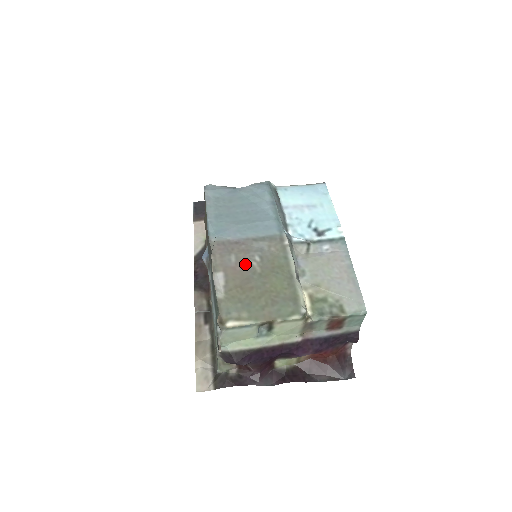
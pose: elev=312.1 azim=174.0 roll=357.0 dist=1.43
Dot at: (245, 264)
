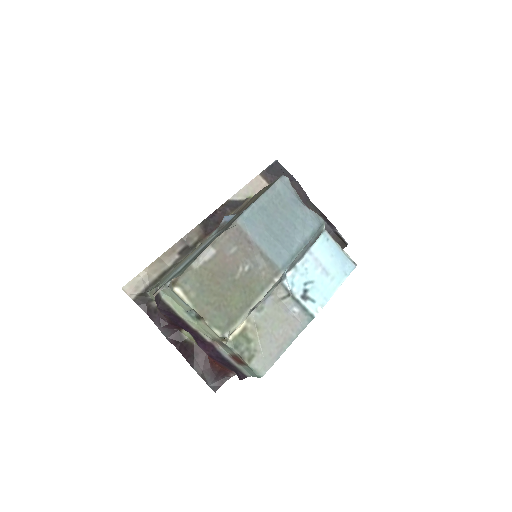
Dot at: (235, 263)
